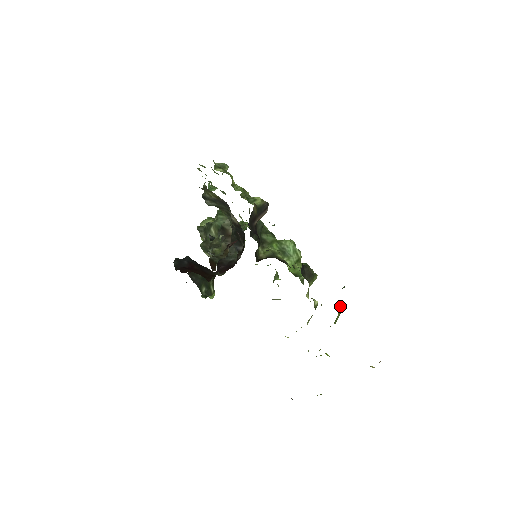
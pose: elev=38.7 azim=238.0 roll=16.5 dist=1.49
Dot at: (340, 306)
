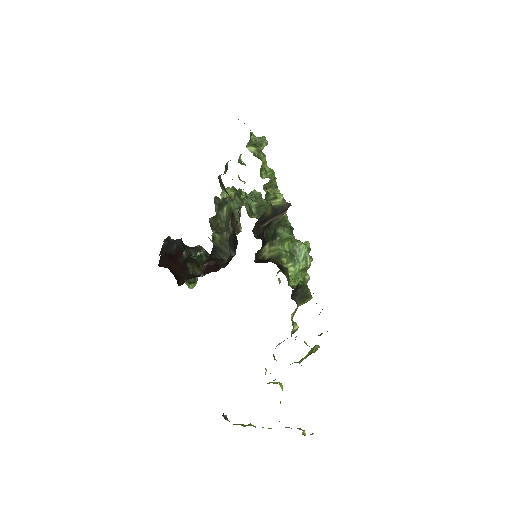
Dot at: occluded
